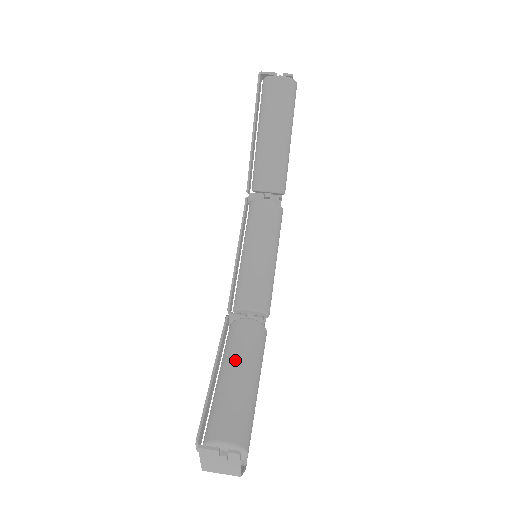
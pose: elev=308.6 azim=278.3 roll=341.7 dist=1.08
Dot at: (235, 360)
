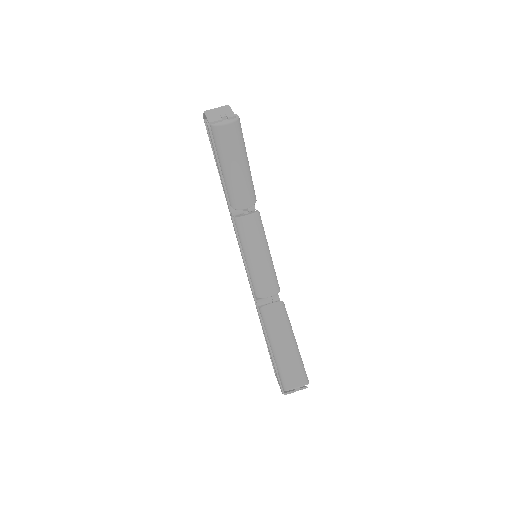
Dot at: (279, 336)
